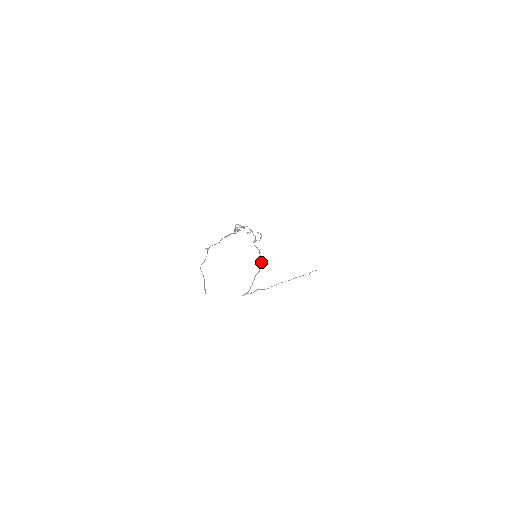
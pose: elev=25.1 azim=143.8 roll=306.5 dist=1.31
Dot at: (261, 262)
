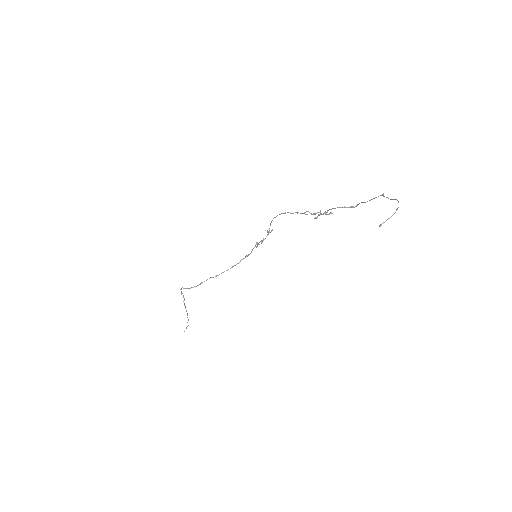
Dot at: occluded
